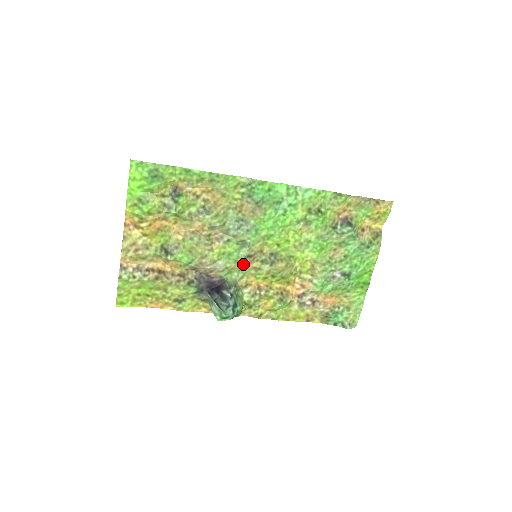
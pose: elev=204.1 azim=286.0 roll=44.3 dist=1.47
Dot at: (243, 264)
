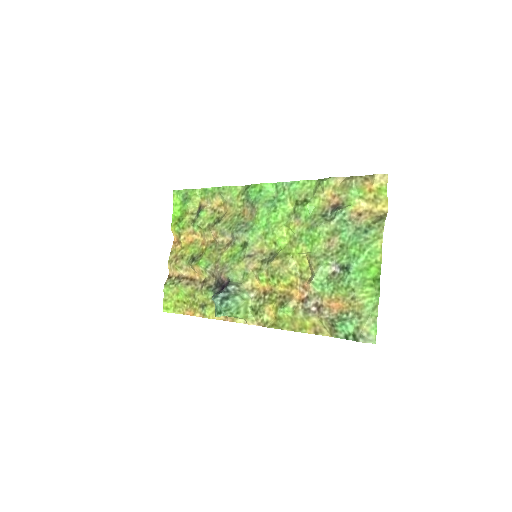
Dot at: (245, 264)
